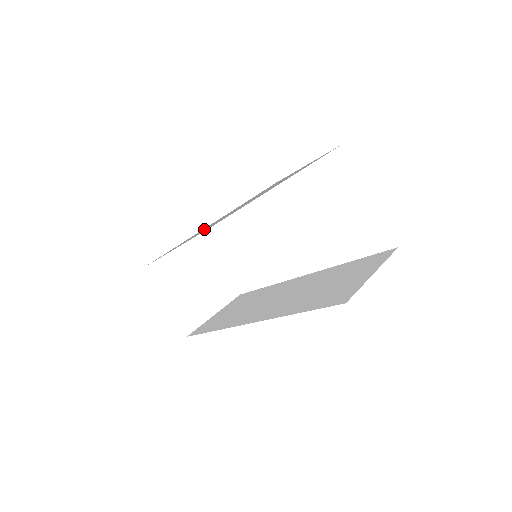
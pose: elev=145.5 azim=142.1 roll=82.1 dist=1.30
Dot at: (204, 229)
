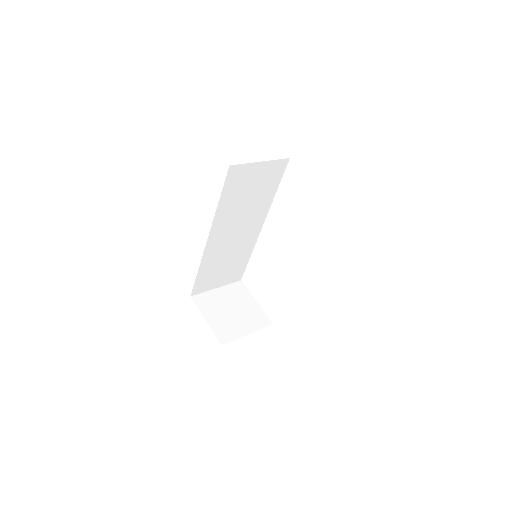
Dot at: (219, 245)
